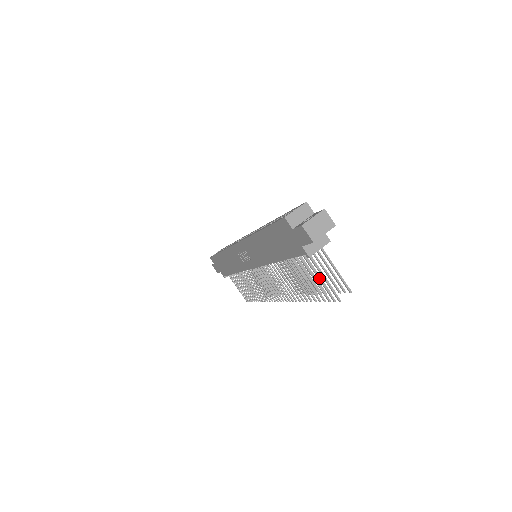
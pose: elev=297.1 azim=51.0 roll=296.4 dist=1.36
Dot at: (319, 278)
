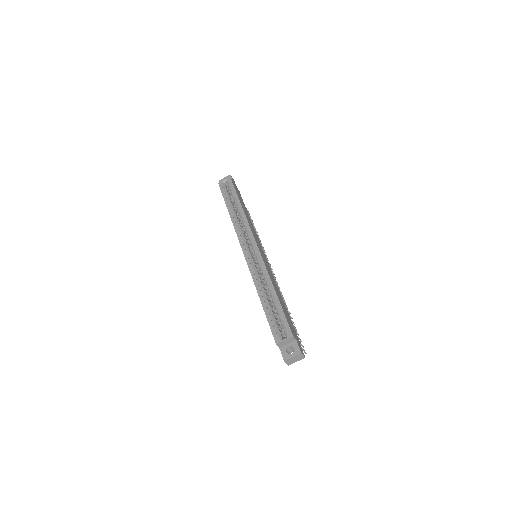
Dot at: occluded
